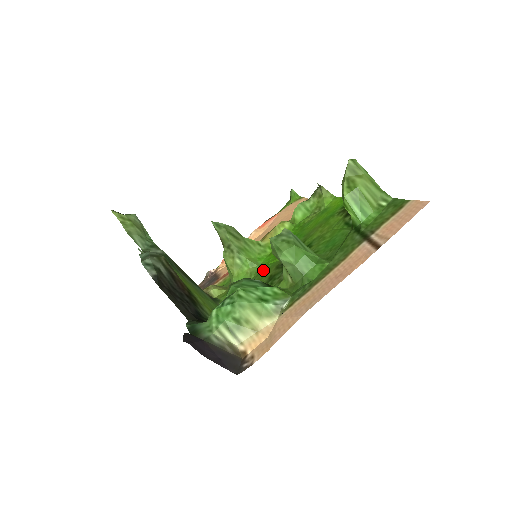
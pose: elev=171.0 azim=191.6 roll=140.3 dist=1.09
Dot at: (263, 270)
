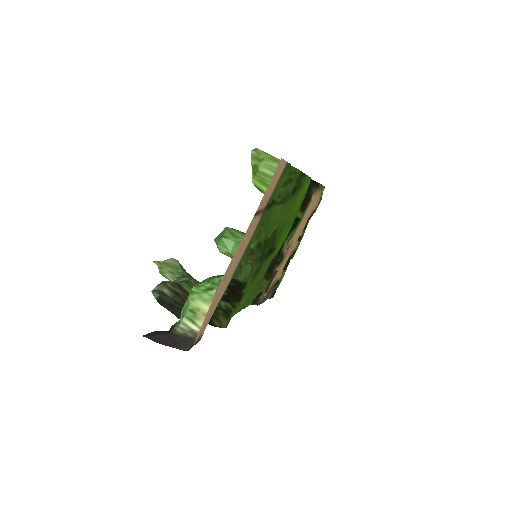
Dot at: (267, 265)
